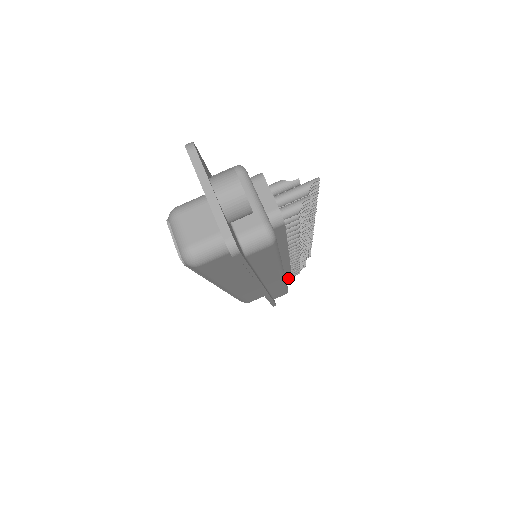
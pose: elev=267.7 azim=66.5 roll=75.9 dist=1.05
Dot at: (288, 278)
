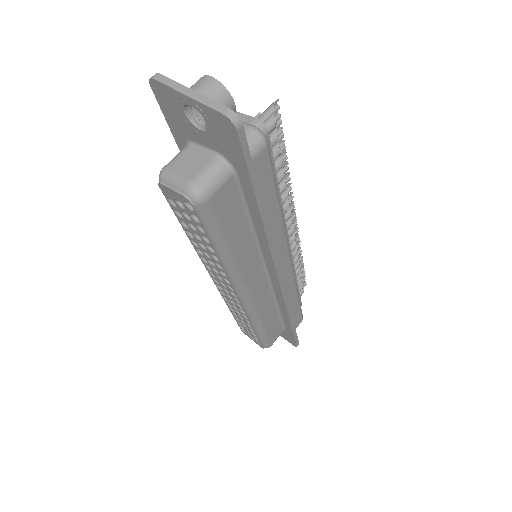
Dot at: occluded
